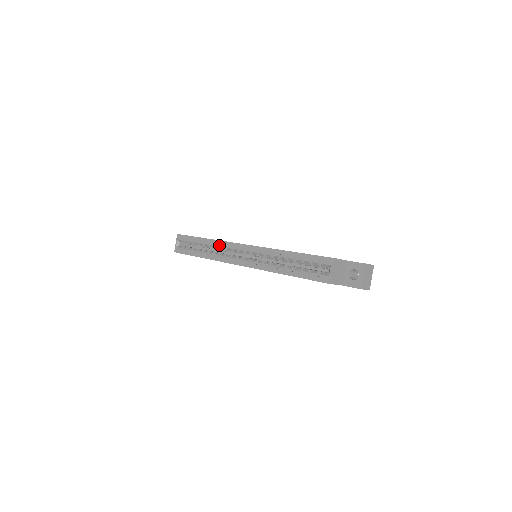
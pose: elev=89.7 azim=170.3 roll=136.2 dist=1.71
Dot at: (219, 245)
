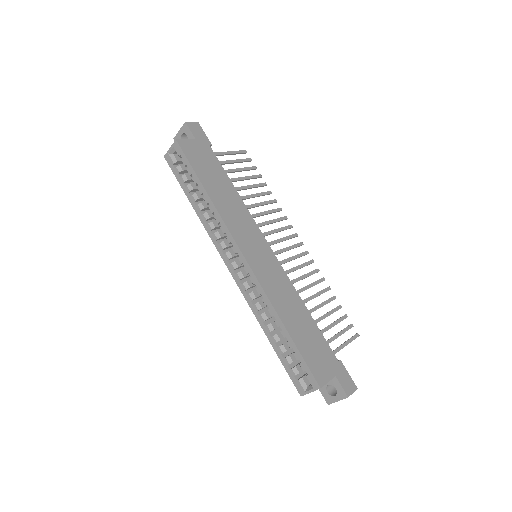
Dot at: (219, 222)
